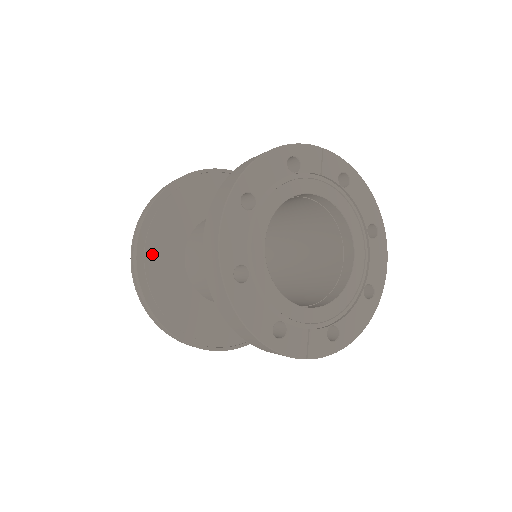
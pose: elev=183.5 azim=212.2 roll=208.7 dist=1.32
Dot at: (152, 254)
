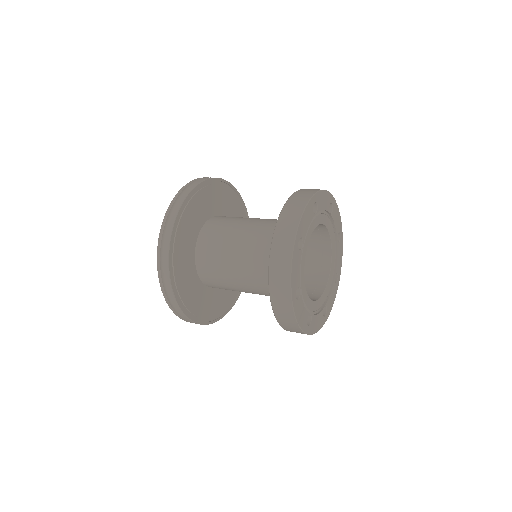
Dot at: (188, 212)
